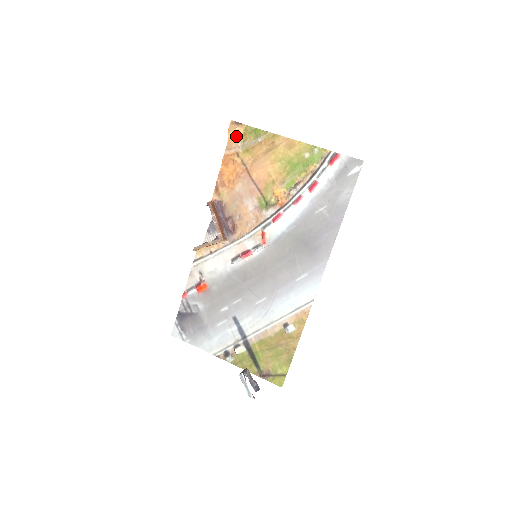
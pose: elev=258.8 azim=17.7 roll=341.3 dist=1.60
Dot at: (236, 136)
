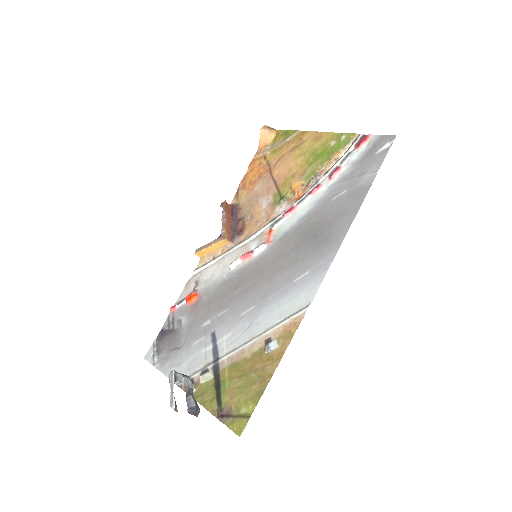
Dot at: (267, 140)
